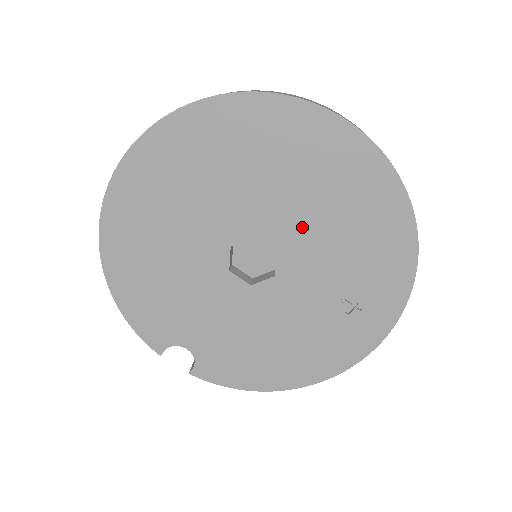
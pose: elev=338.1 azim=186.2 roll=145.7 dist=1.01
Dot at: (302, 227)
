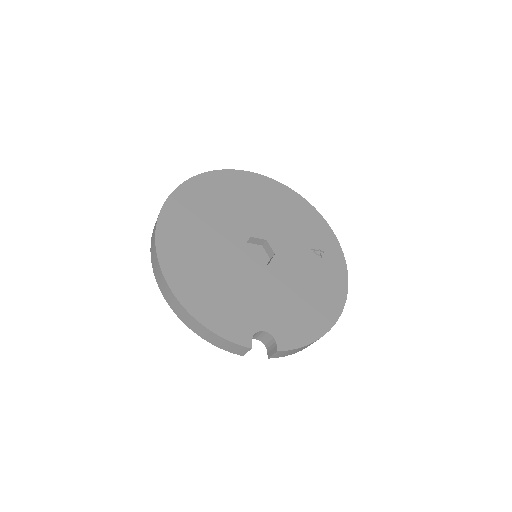
Dot at: (268, 223)
